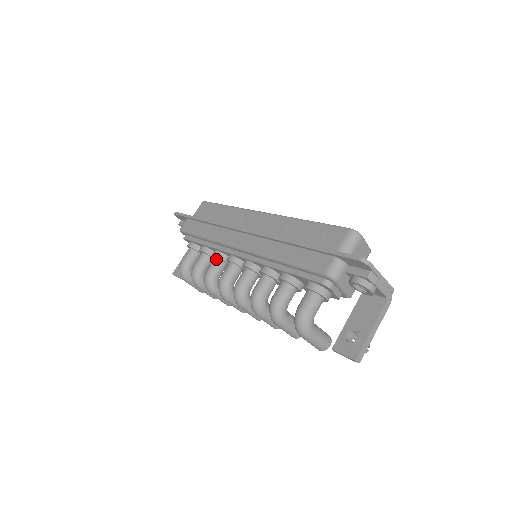
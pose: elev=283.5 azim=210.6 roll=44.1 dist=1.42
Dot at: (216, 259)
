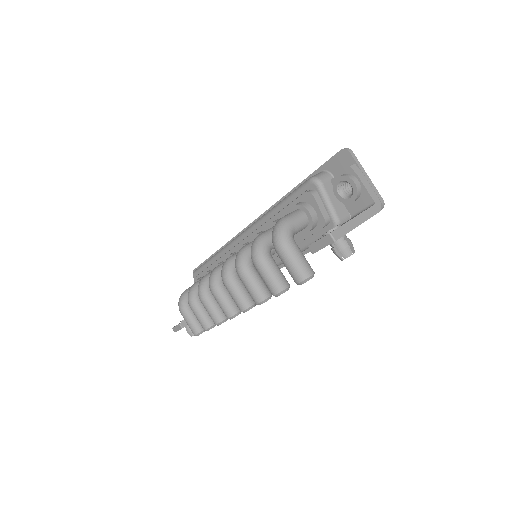
Dot at: occluded
